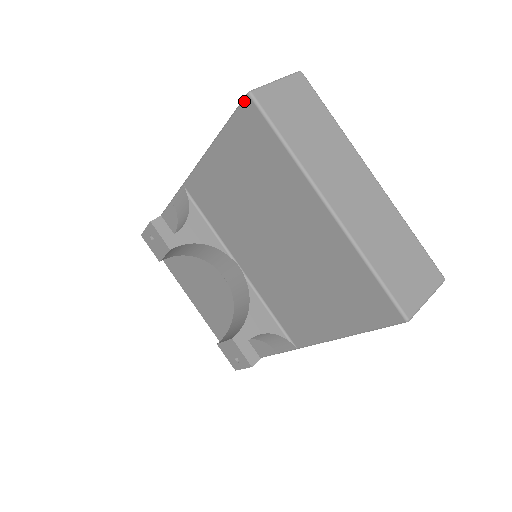
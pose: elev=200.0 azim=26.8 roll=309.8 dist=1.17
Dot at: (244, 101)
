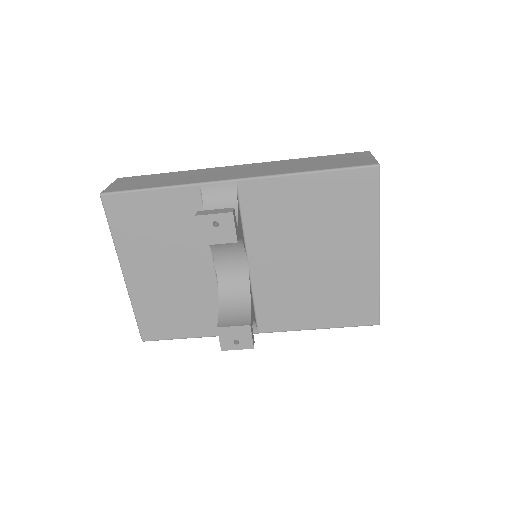
Dot at: (372, 167)
